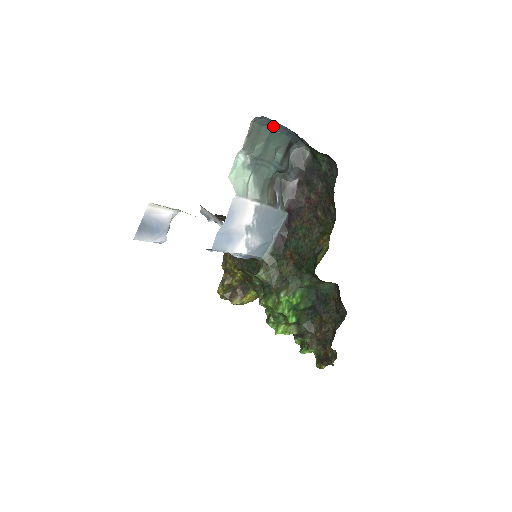
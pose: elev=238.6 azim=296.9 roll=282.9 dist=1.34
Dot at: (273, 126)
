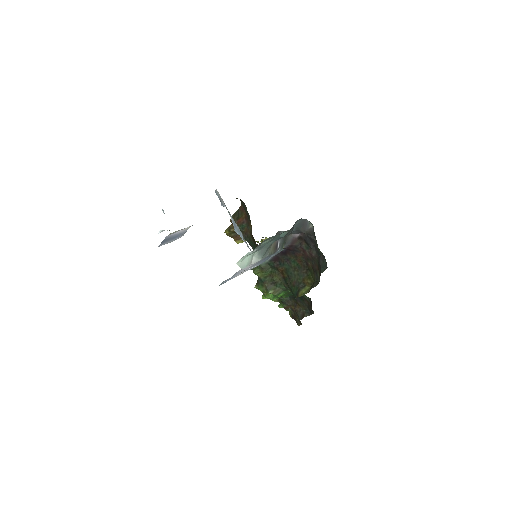
Dot at: occluded
